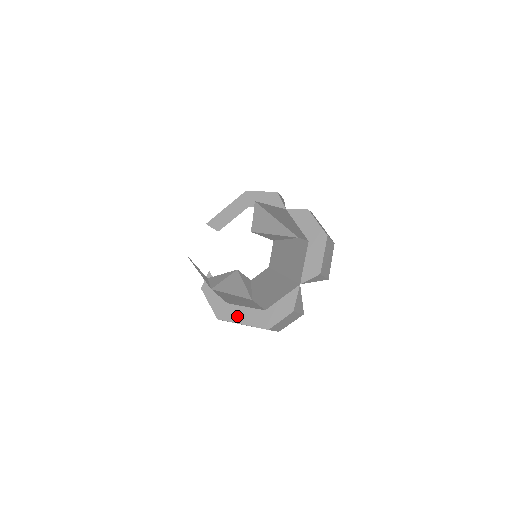
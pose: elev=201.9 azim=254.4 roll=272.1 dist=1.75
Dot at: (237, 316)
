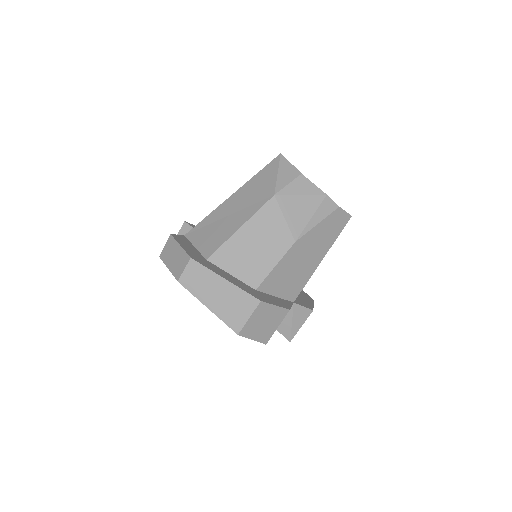
Dot at: (219, 272)
